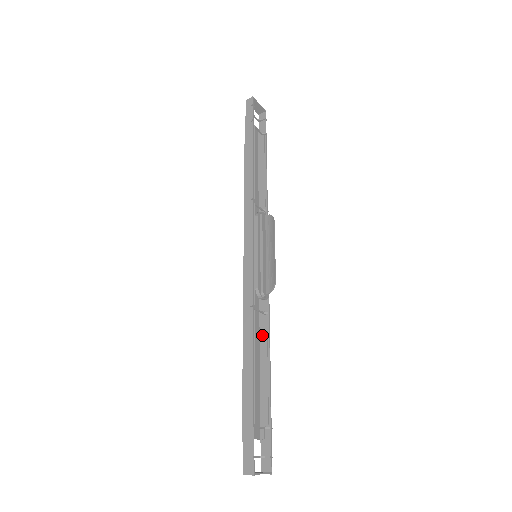
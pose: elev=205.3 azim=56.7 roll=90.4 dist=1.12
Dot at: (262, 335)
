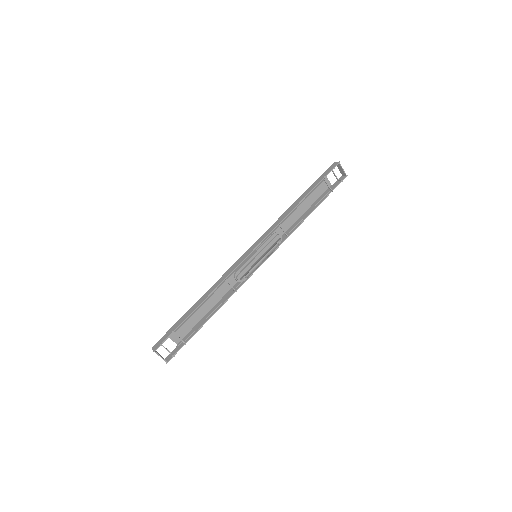
Dot at: (223, 298)
